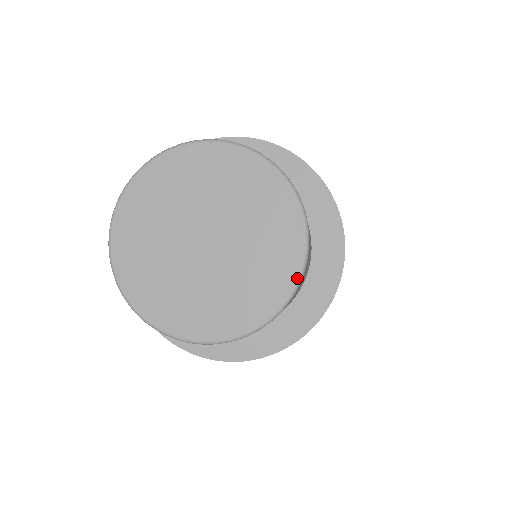
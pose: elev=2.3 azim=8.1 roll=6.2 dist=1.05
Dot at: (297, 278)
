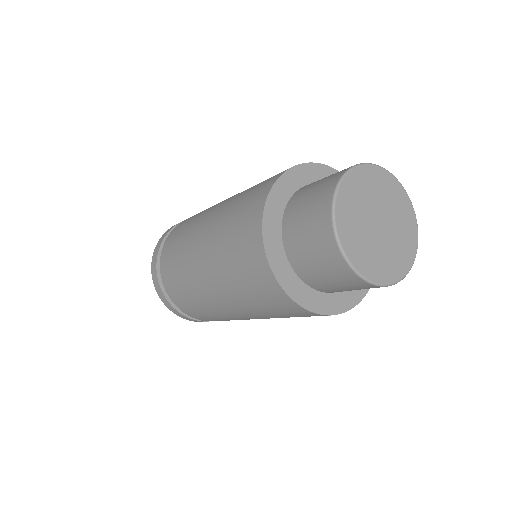
Dot at: (416, 221)
